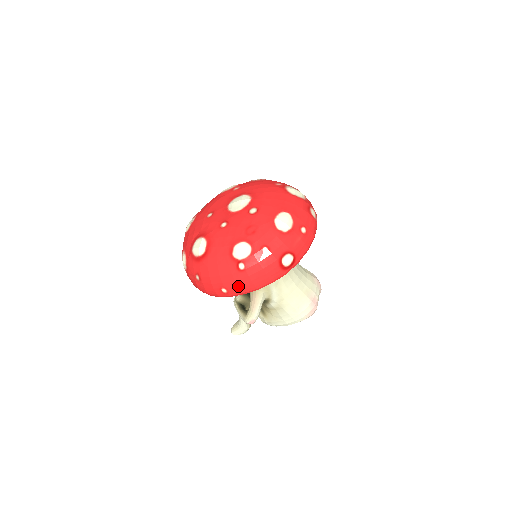
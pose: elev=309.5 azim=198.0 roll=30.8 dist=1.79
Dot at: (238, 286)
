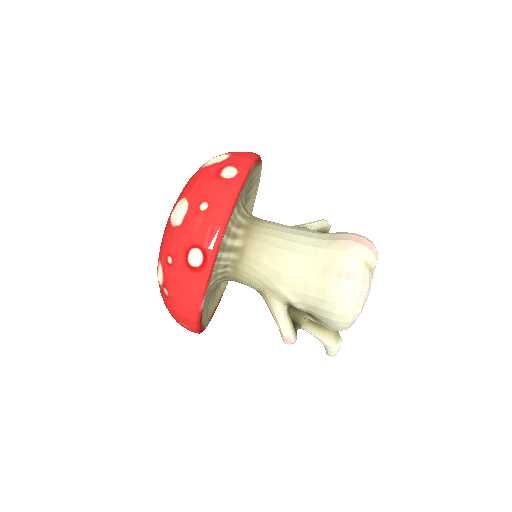
Dot at: (182, 316)
